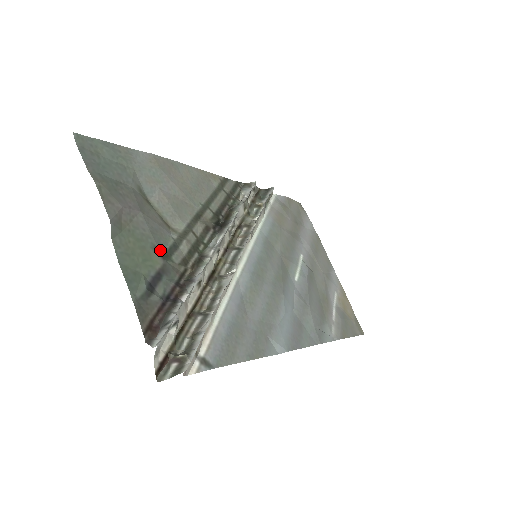
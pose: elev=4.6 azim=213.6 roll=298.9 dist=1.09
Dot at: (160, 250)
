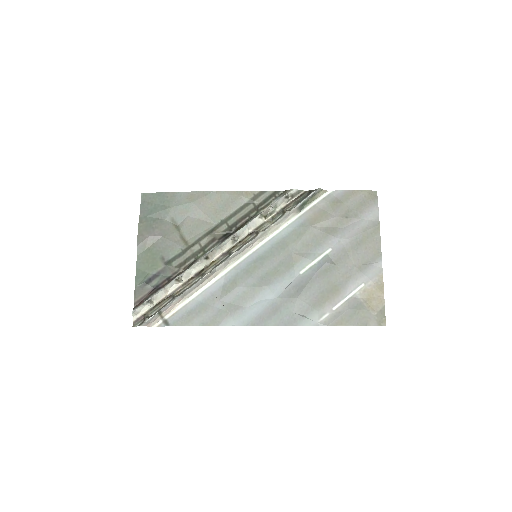
Dot at: (165, 259)
